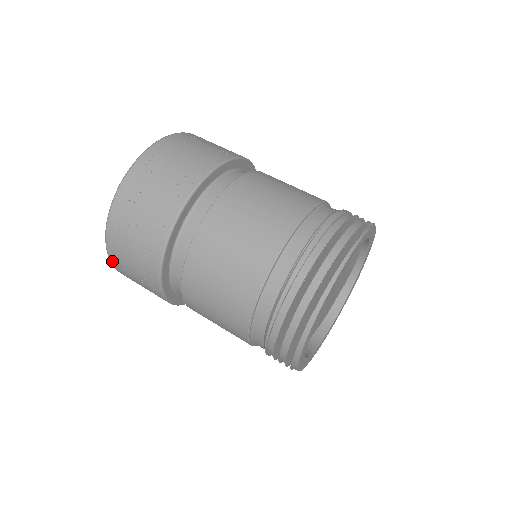
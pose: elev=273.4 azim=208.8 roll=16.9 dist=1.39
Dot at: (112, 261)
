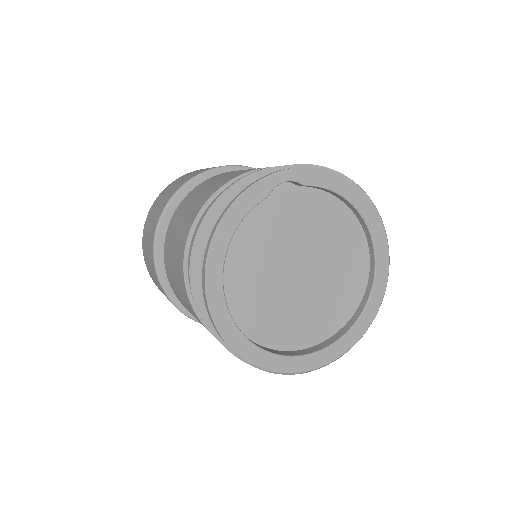
Dot at: (145, 226)
